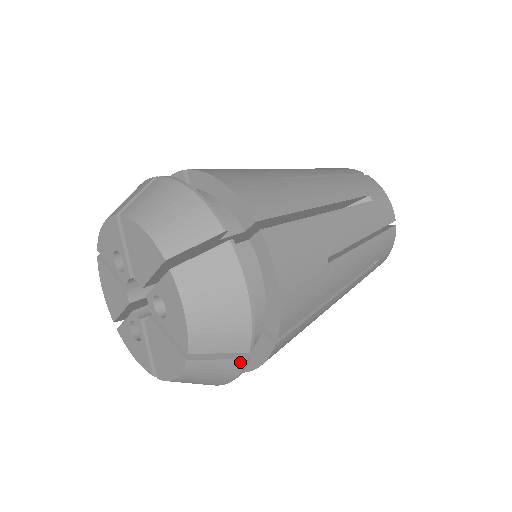
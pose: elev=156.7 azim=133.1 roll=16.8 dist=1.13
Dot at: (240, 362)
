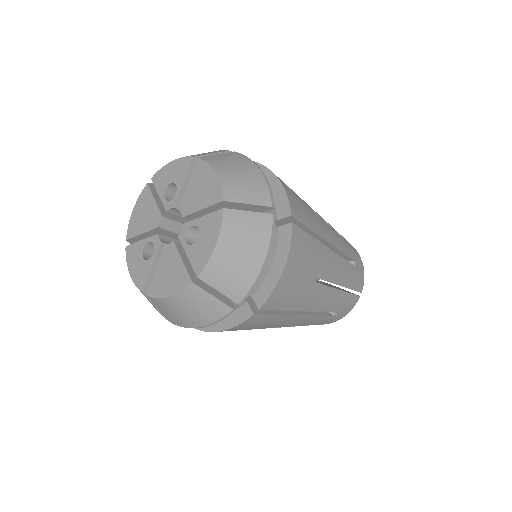
Dot at: (226, 309)
